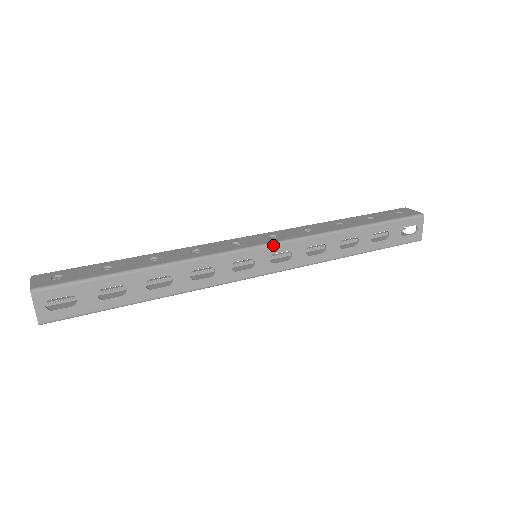
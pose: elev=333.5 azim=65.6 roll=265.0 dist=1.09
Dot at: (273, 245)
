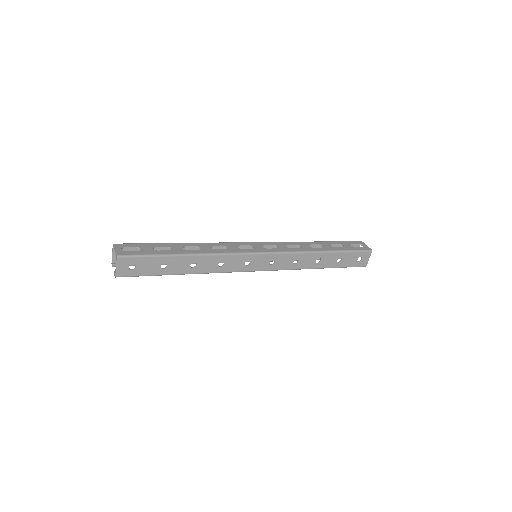
Dot at: (261, 242)
